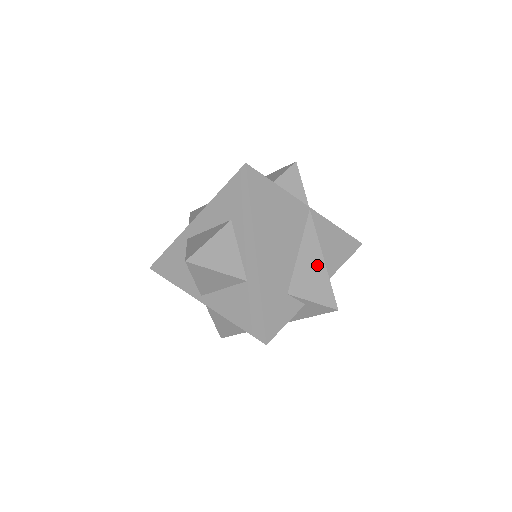
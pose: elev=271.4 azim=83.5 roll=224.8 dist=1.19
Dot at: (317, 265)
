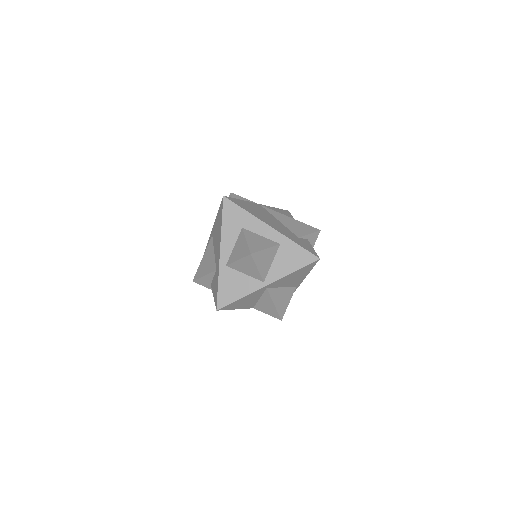
Dot at: (291, 221)
